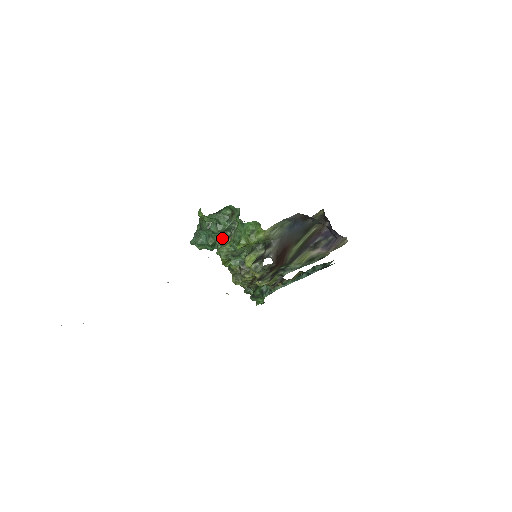
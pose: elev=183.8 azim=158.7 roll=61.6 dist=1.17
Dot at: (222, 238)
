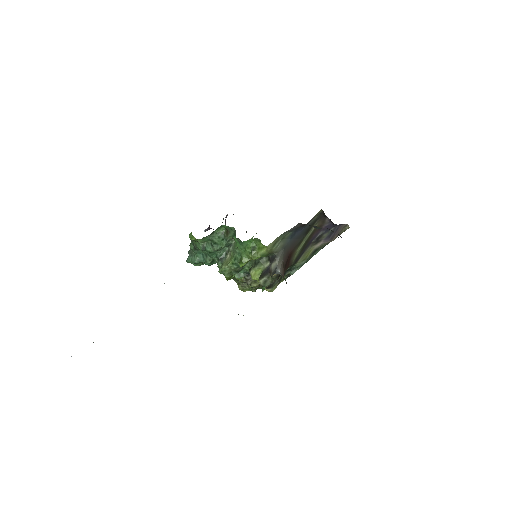
Dot at: (220, 255)
